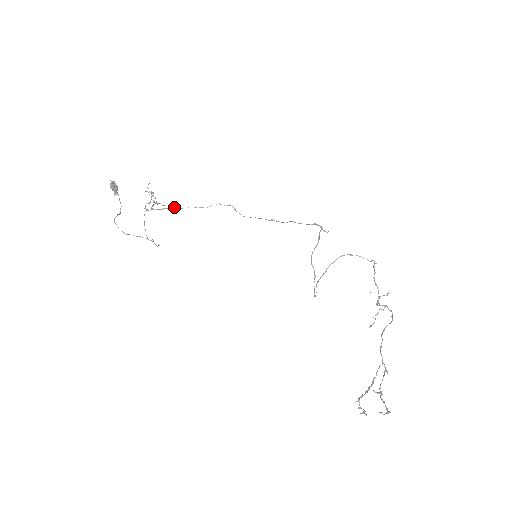
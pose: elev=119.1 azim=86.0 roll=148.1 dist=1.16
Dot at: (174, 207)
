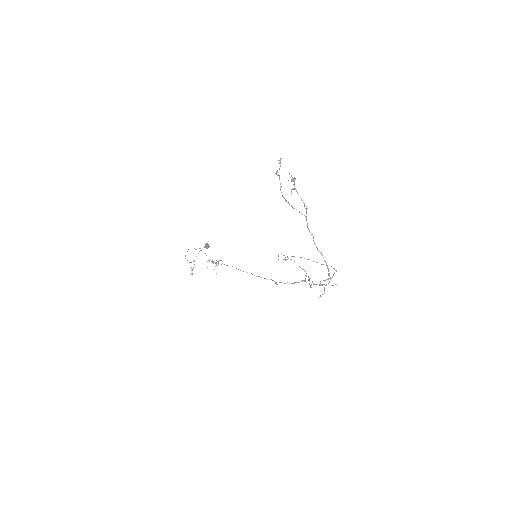
Dot at: occluded
